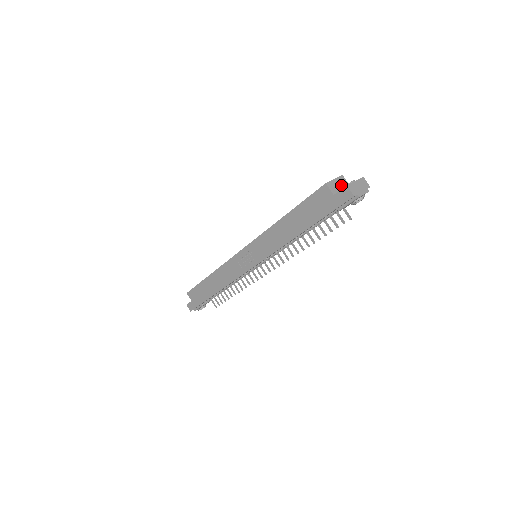
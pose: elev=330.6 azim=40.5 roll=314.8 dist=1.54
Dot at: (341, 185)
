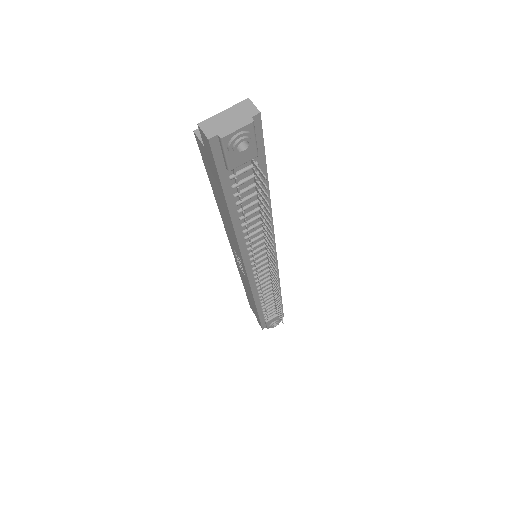
Dot at: occluded
